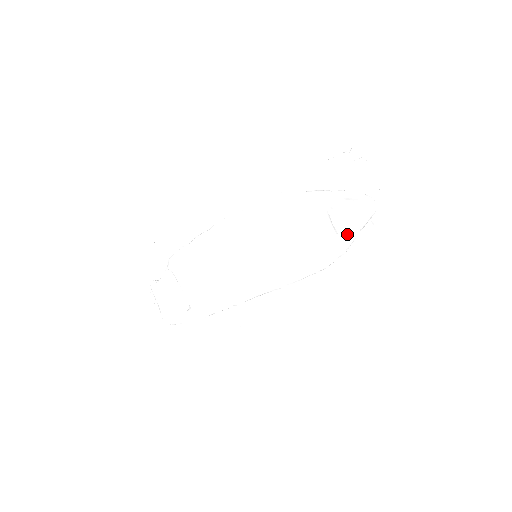
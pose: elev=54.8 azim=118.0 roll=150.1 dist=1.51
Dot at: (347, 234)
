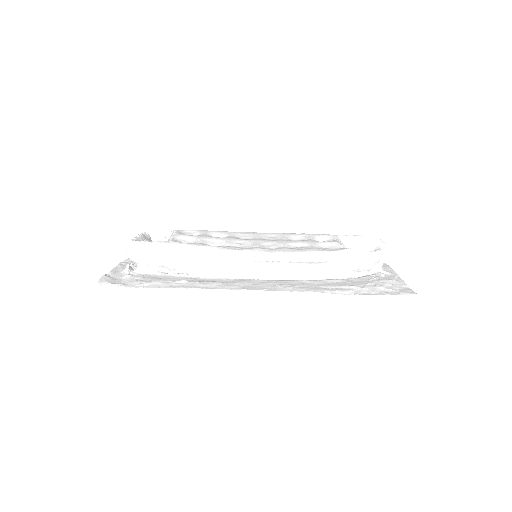
Dot at: occluded
